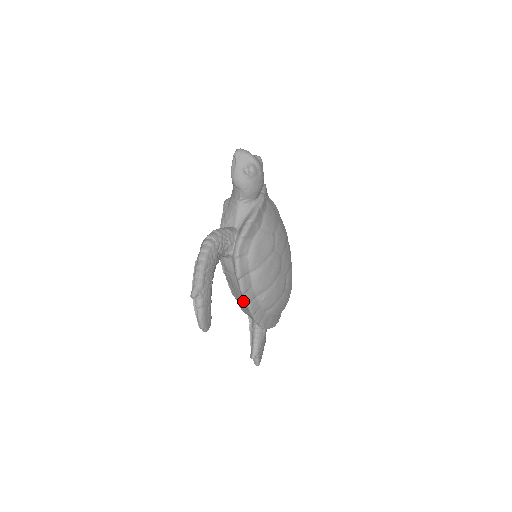
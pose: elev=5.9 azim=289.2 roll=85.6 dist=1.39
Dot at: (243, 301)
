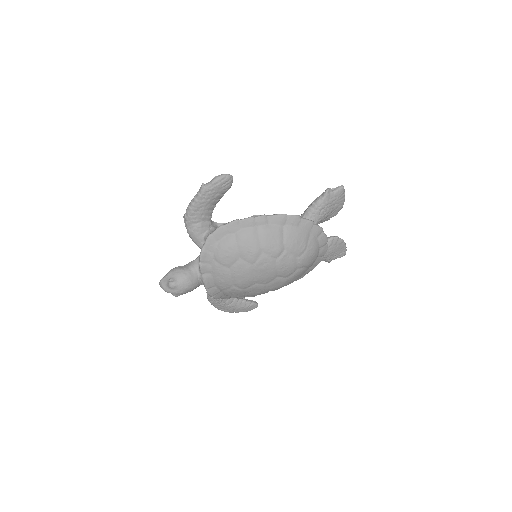
Dot at: occluded
